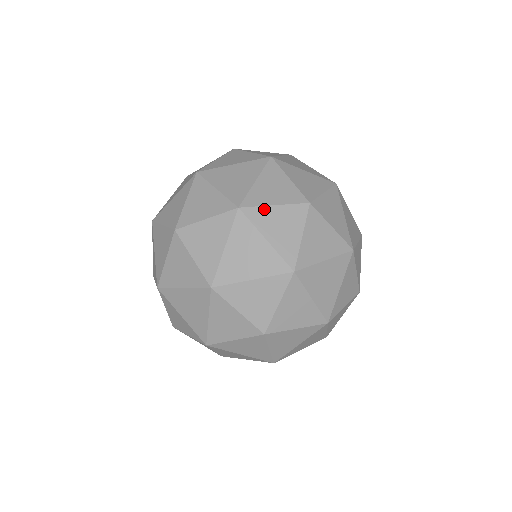
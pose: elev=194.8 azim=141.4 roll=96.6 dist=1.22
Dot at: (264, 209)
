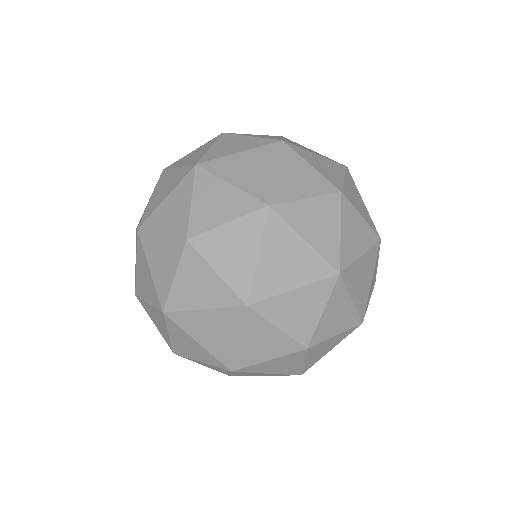
Dot at: (366, 310)
